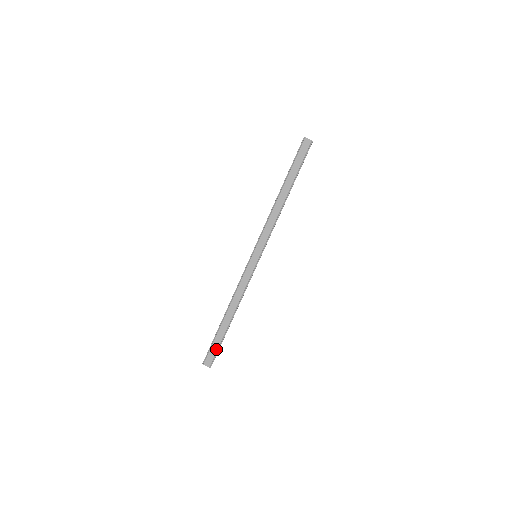
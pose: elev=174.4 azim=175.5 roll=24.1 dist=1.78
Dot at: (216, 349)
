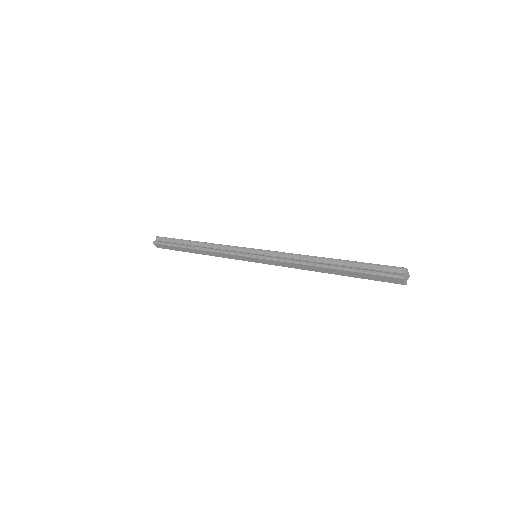
Dot at: (170, 249)
